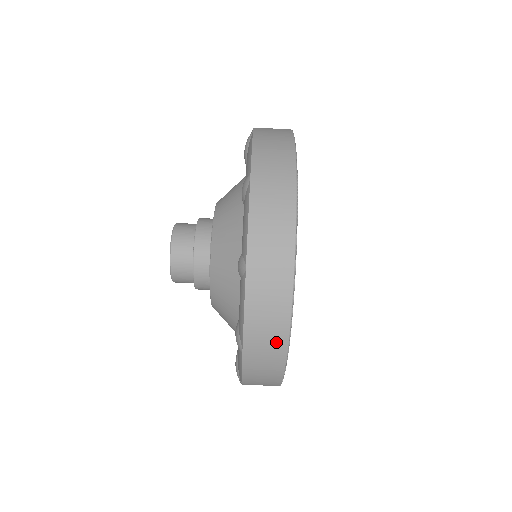
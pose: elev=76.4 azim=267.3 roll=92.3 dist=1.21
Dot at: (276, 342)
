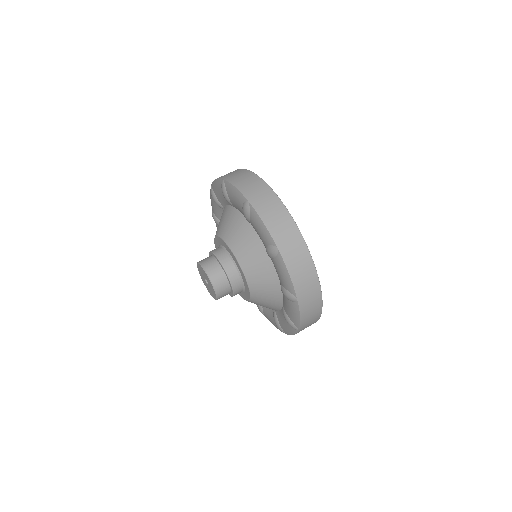
Dot at: (291, 231)
